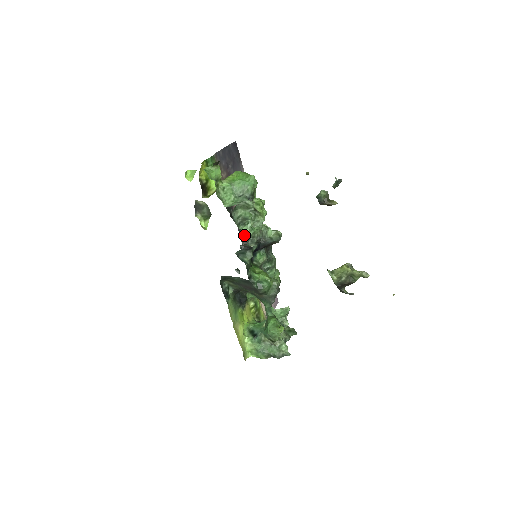
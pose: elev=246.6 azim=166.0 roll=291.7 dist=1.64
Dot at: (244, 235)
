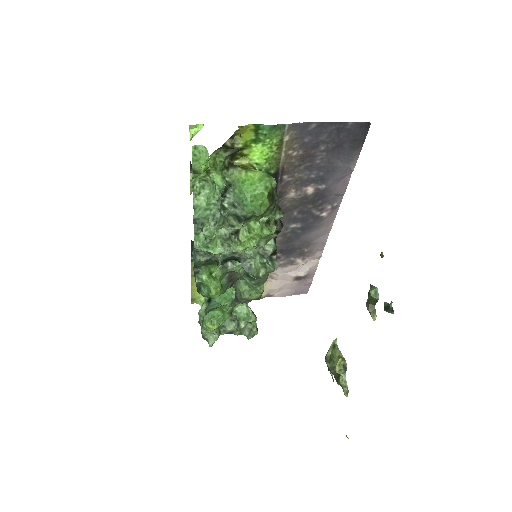
Dot at: (287, 222)
